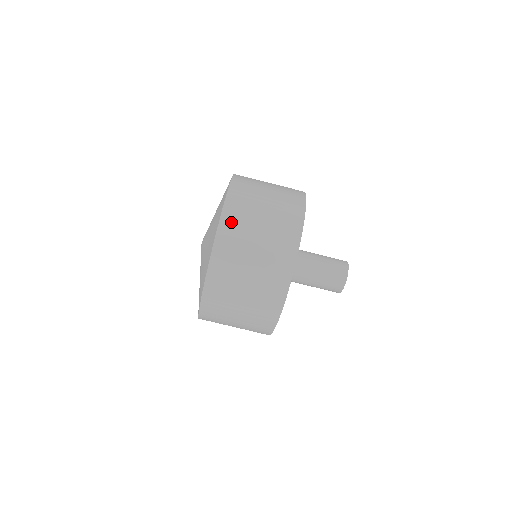
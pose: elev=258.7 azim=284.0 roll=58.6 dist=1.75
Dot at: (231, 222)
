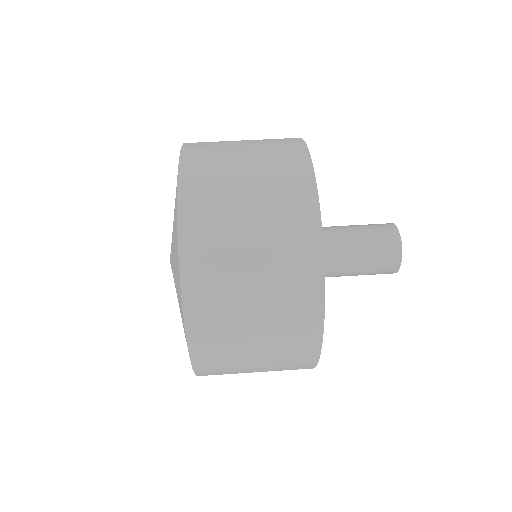
Dot at: (197, 222)
